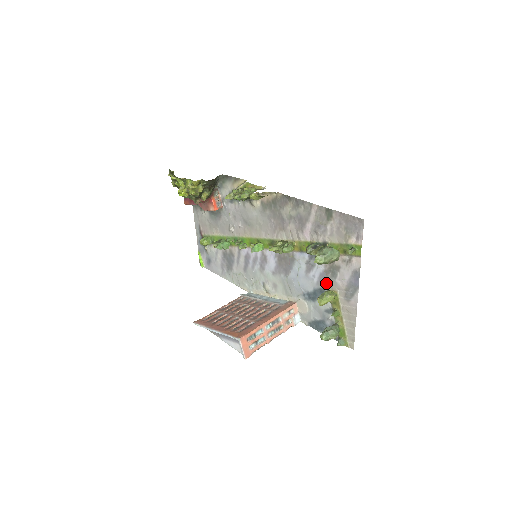
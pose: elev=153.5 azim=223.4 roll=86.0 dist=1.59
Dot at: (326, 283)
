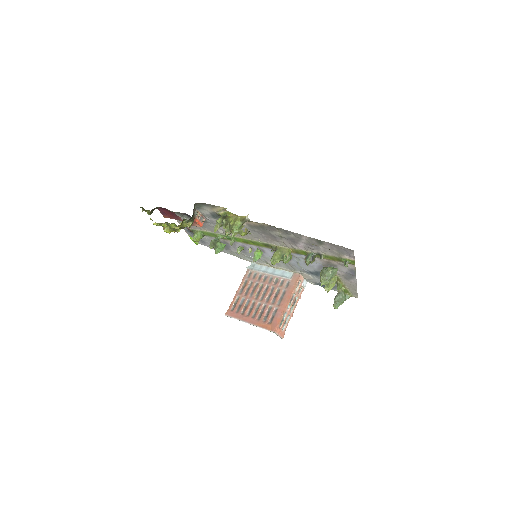
Dot at: occluded
